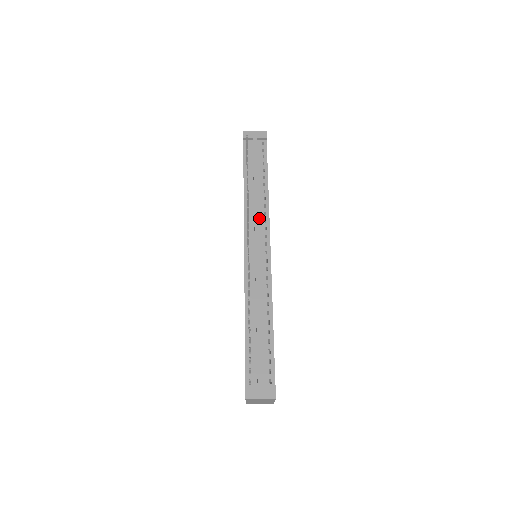
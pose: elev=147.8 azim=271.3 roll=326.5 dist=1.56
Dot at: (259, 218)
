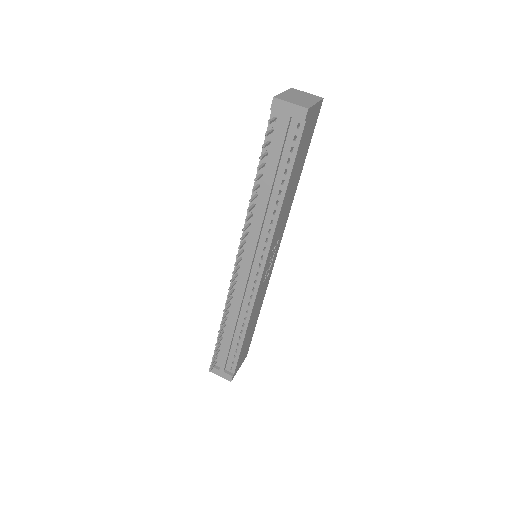
Dot at: (261, 234)
